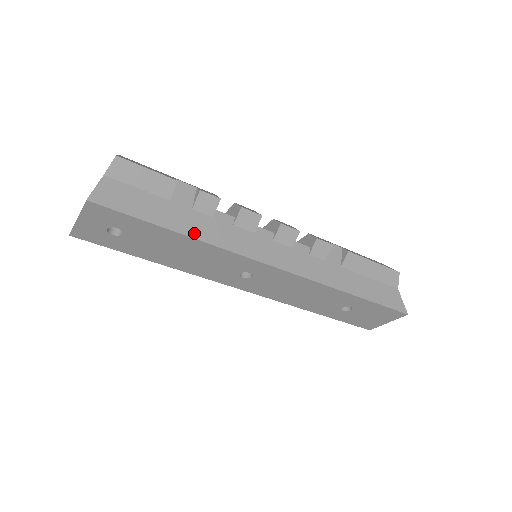
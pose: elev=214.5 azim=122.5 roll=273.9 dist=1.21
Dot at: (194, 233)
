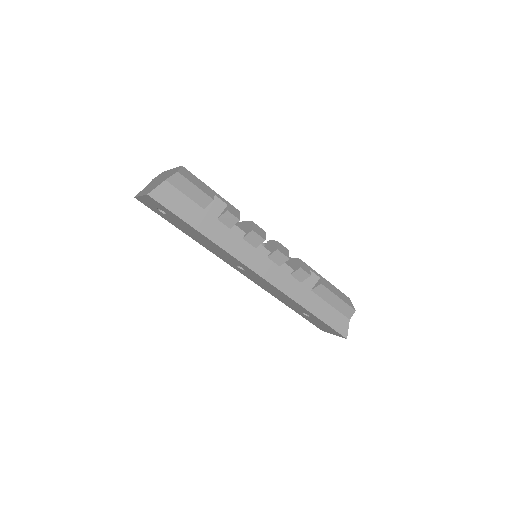
Dot at: (211, 236)
